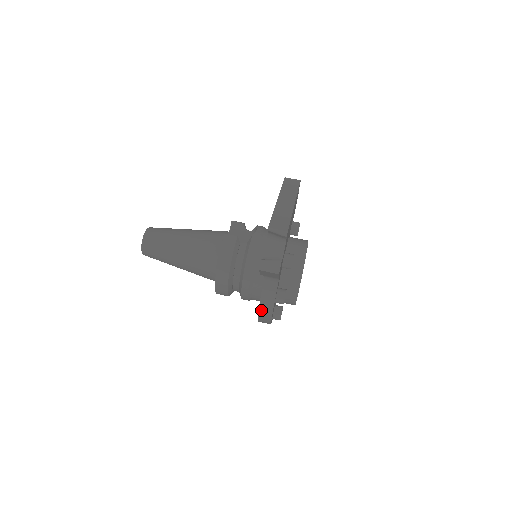
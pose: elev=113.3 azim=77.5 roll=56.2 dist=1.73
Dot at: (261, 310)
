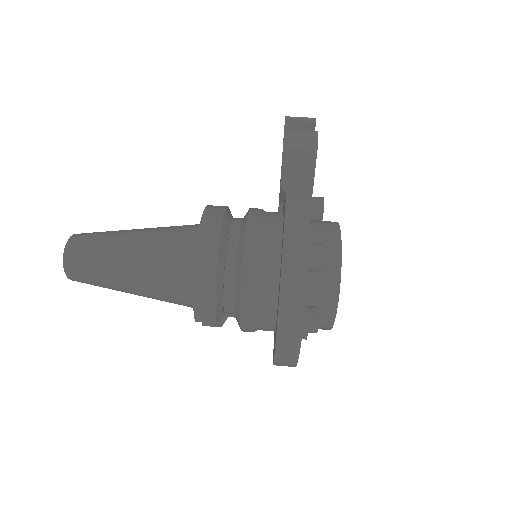
Dot at: (285, 274)
